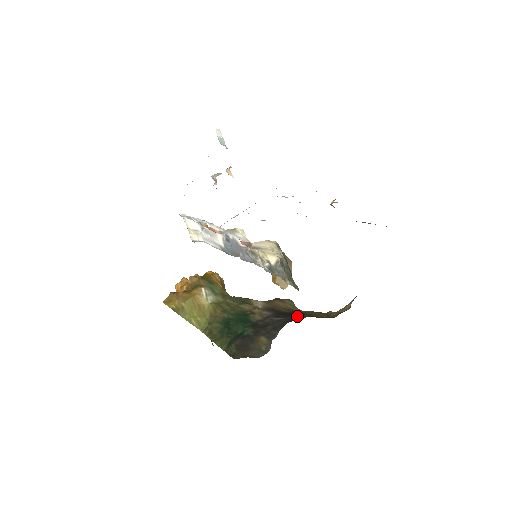
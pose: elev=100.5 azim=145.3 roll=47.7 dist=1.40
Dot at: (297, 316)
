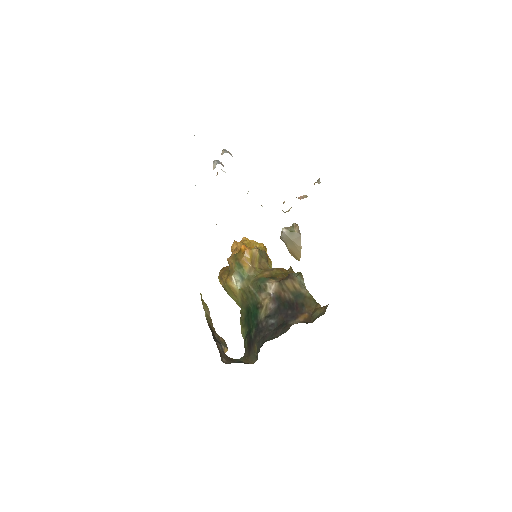
Dot at: (284, 320)
